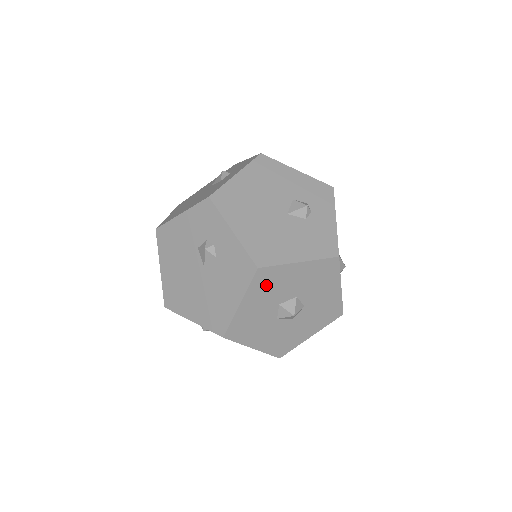
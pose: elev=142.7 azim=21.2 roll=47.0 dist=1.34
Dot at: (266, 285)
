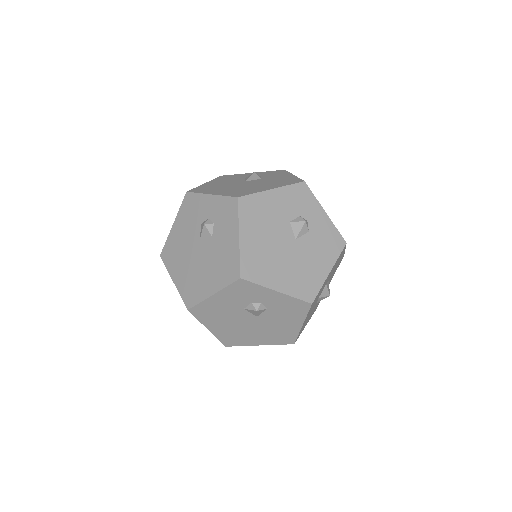
Dot at: (314, 302)
